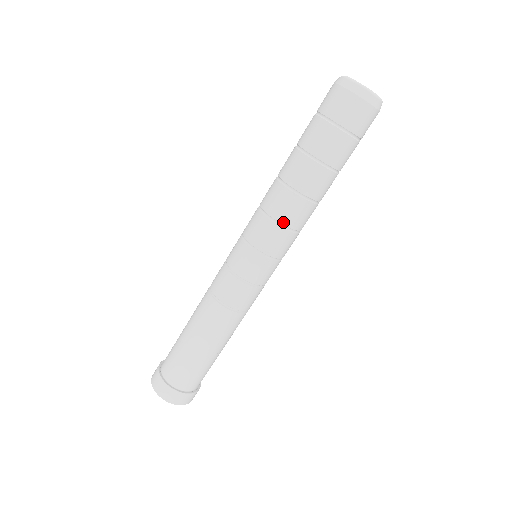
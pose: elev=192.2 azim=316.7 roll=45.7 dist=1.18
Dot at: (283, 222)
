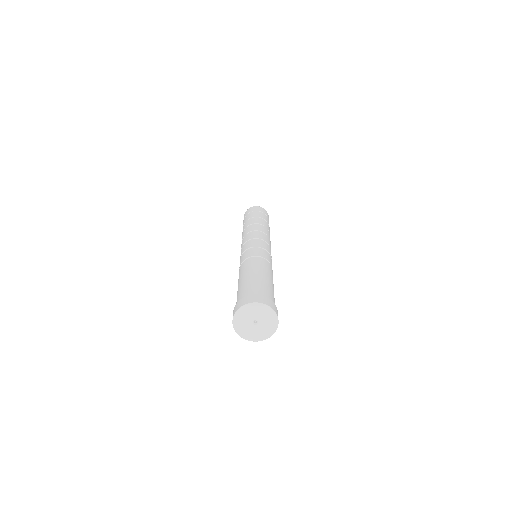
Dot at: (250, 231)
